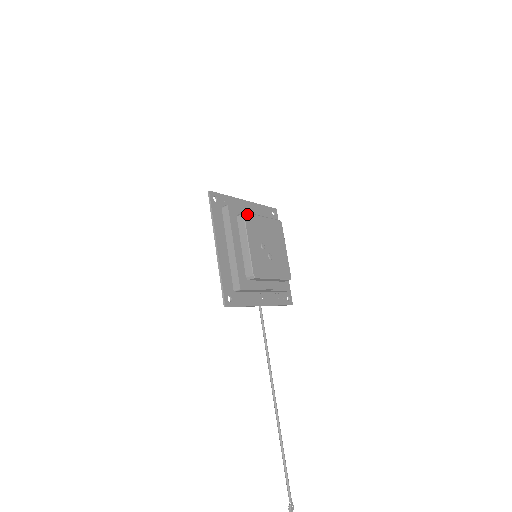
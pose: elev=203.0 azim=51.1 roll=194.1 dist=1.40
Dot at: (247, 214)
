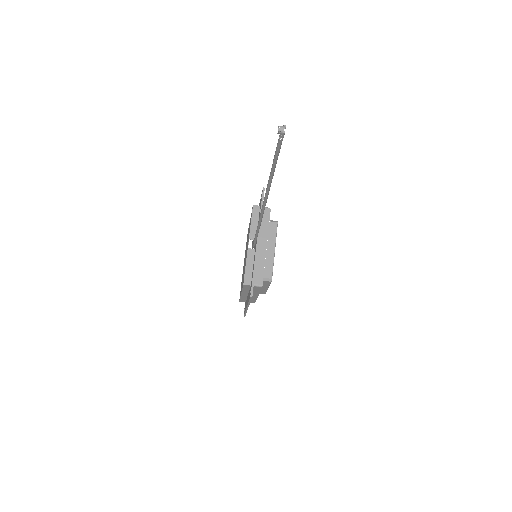
Dot at: occluded
